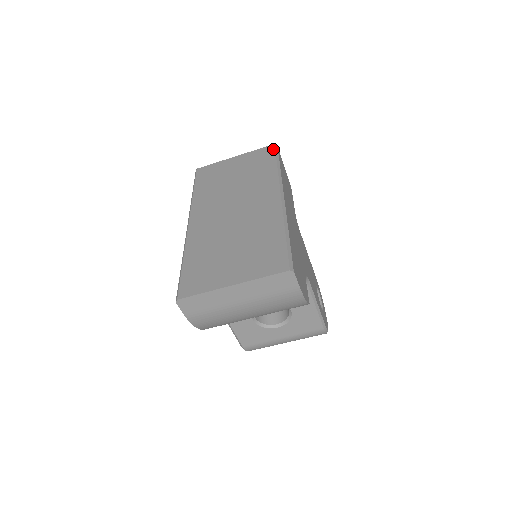
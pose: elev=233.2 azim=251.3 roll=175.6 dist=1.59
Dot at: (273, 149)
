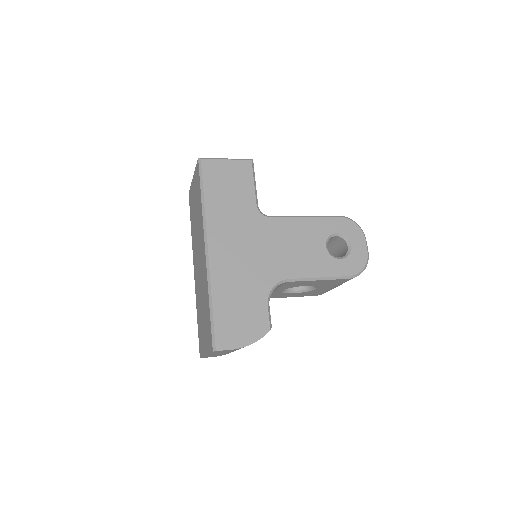
Dot at: (198, 168)
